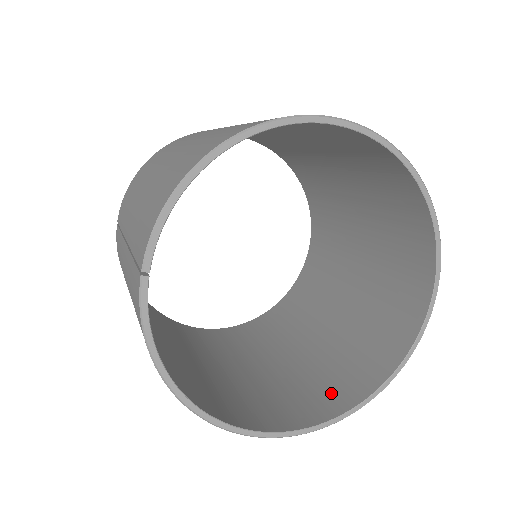
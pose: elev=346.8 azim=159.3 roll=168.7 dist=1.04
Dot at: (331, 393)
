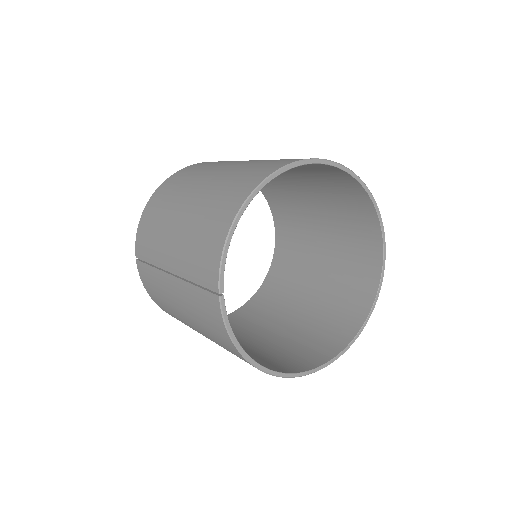
Dot at: (334, 334)
